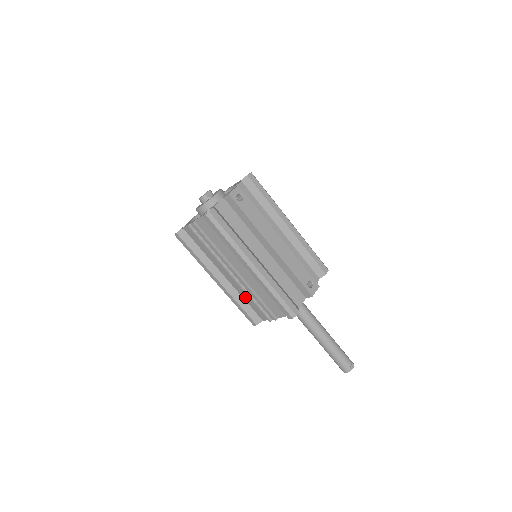
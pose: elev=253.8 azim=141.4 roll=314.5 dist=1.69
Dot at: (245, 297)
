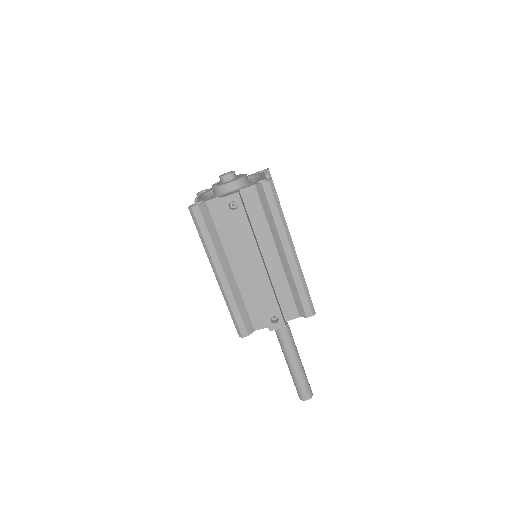
Dot at: occluded
